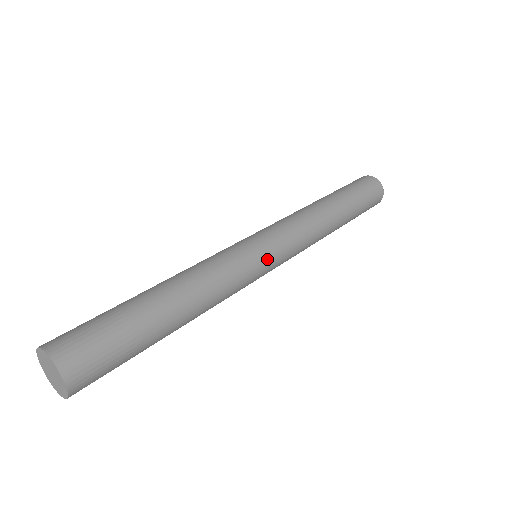
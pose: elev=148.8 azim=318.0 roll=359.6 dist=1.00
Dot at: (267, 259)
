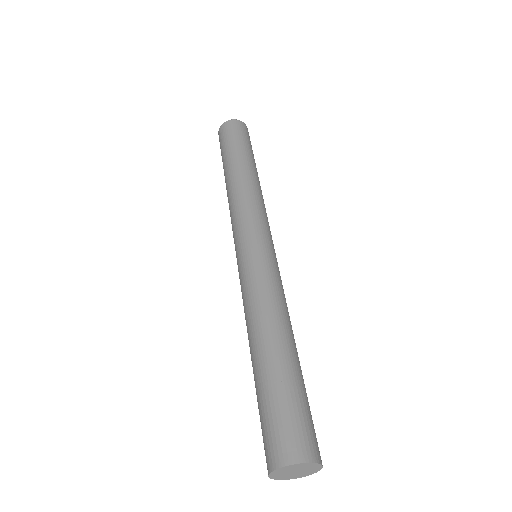
Dot at: occluded
